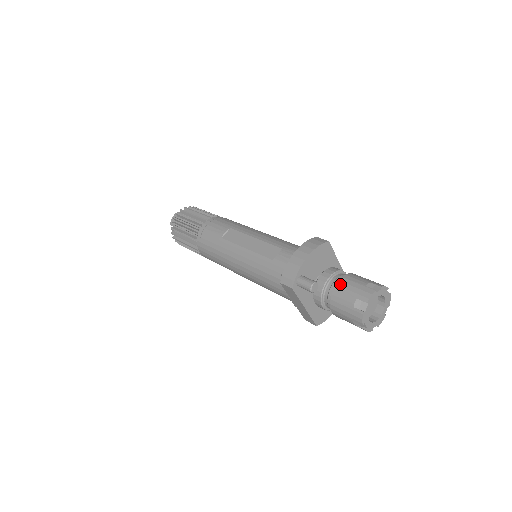
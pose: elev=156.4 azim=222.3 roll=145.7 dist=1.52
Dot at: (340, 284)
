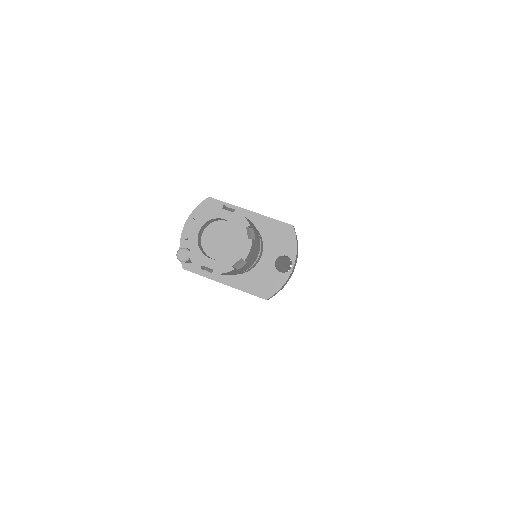
Dot at: occluded
